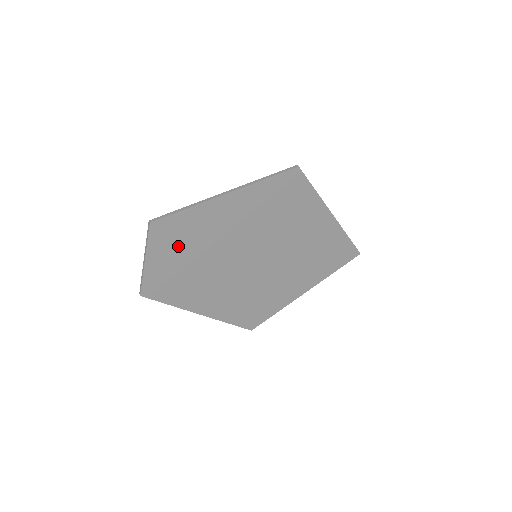
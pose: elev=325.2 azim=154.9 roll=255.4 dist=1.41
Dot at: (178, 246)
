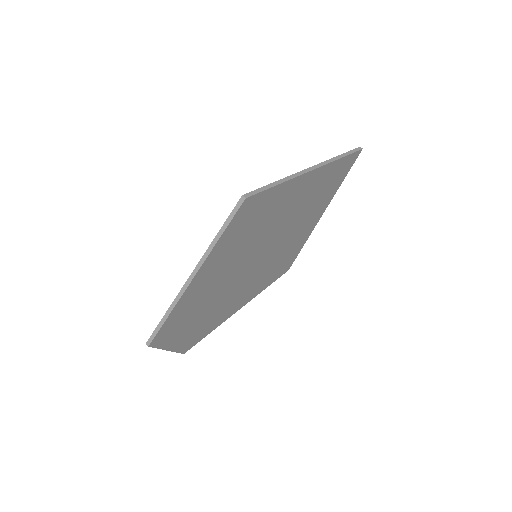
Dot at: (184, 324)
